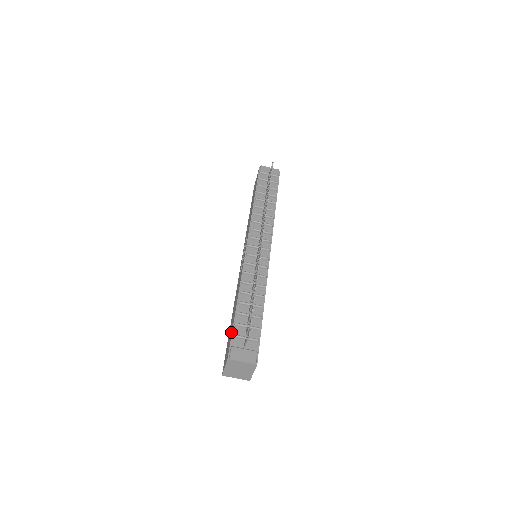
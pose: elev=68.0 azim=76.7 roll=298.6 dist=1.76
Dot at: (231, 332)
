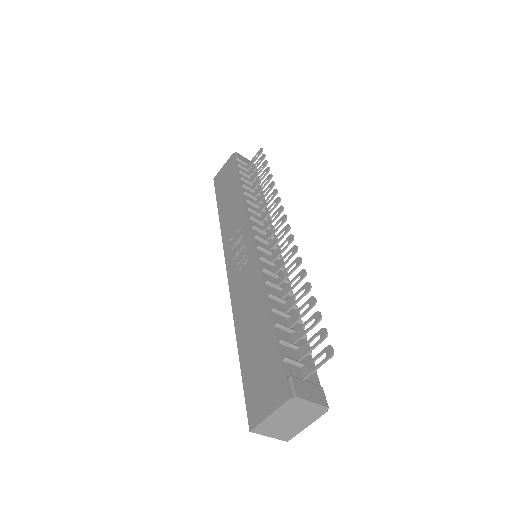
Dot at: (273, 354)
